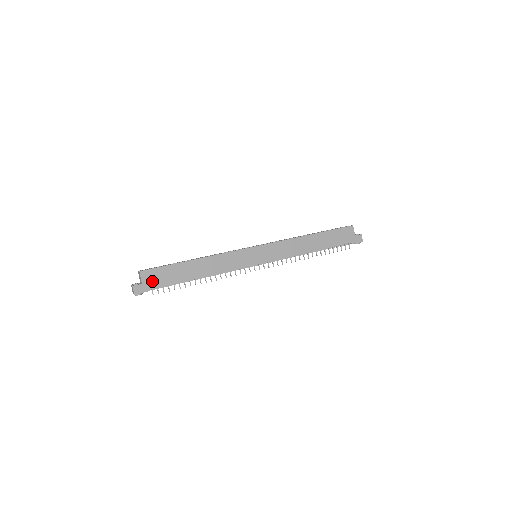
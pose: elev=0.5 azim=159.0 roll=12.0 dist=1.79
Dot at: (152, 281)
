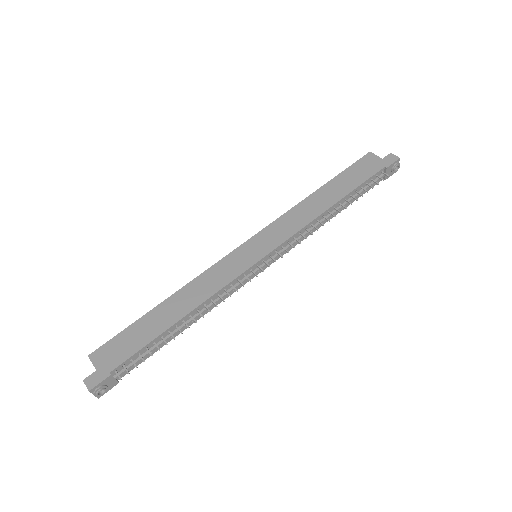
Dot at: (110, 359)
